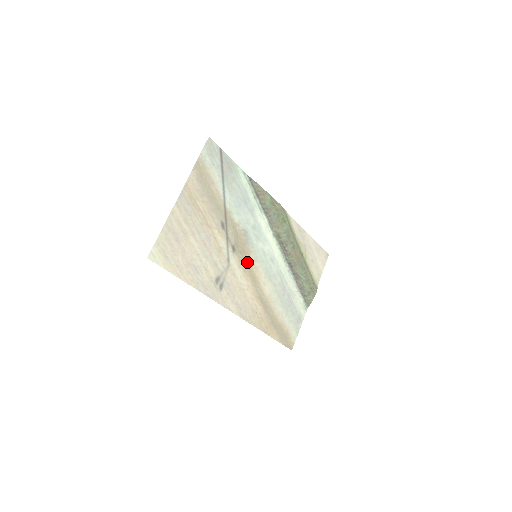
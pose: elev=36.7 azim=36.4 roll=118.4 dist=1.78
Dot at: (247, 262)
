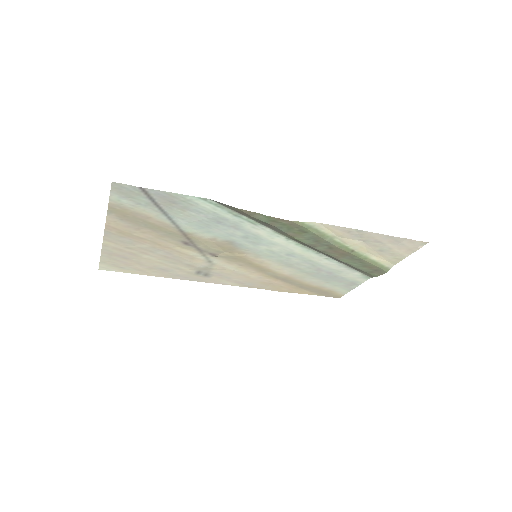
Dot at: (243, 259)
